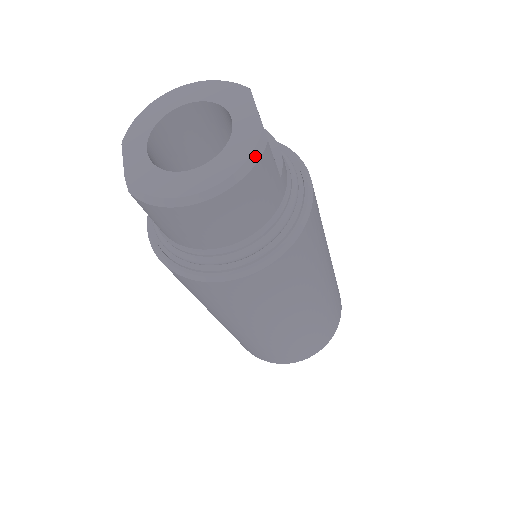
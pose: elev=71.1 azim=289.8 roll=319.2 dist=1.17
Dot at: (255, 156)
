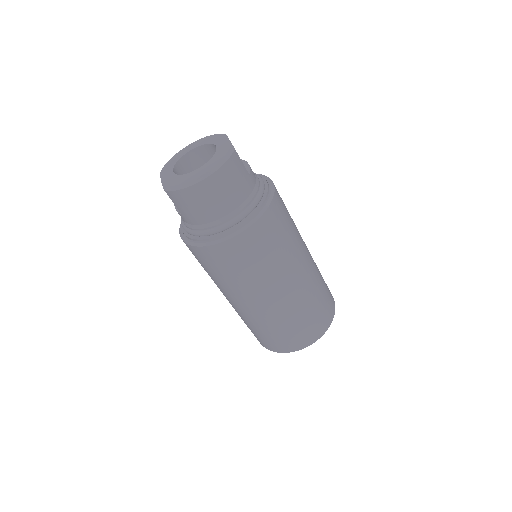
Dot at: (228, 155)
